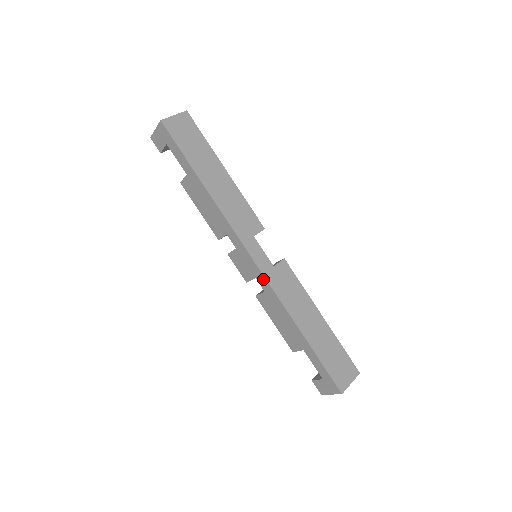
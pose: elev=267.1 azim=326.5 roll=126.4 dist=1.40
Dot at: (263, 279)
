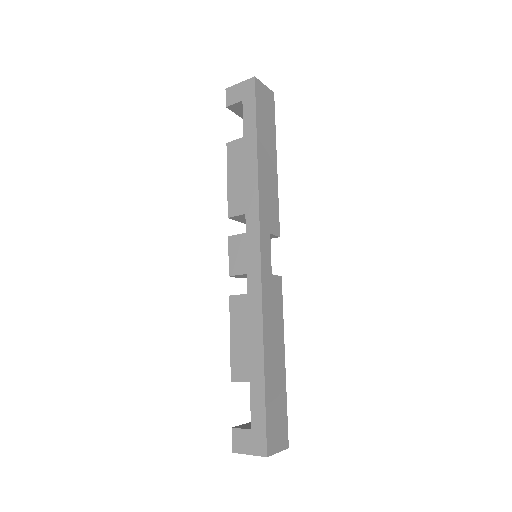
Dot at: (257, 277)
